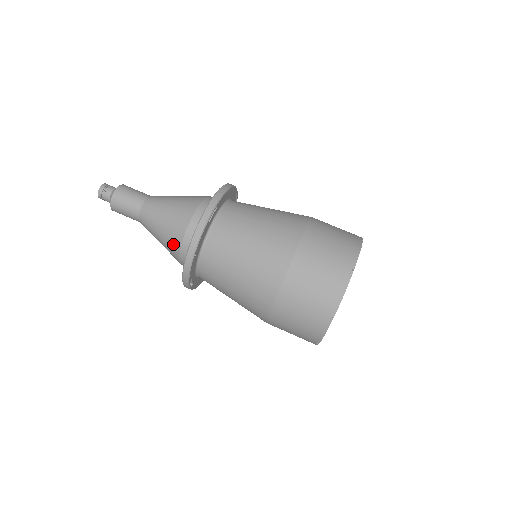
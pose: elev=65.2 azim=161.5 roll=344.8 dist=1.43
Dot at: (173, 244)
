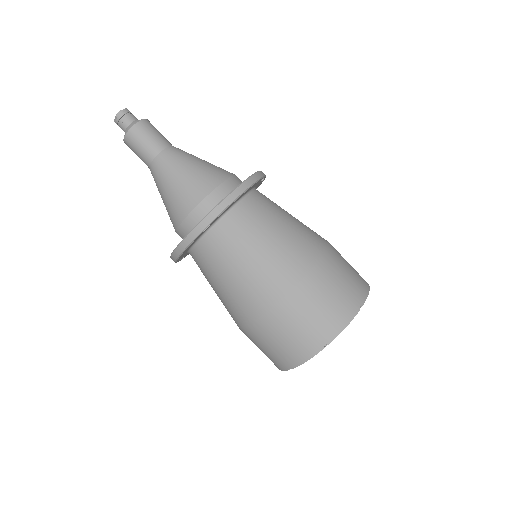
Dot at: (172, 220)
